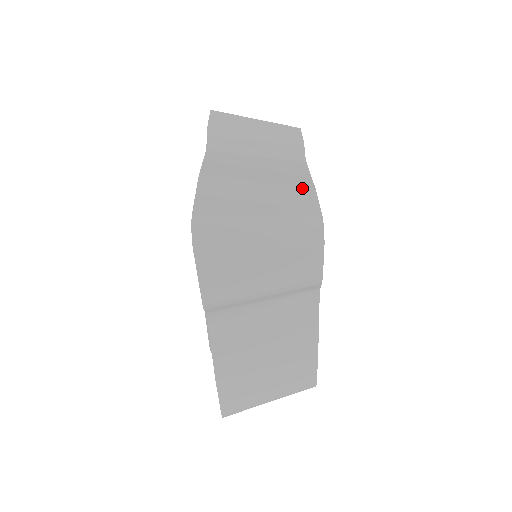
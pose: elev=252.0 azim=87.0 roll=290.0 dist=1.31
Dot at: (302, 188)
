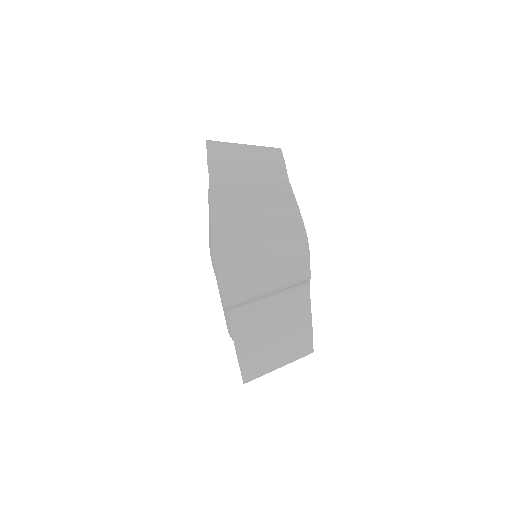
Dot at: (289, 208)
